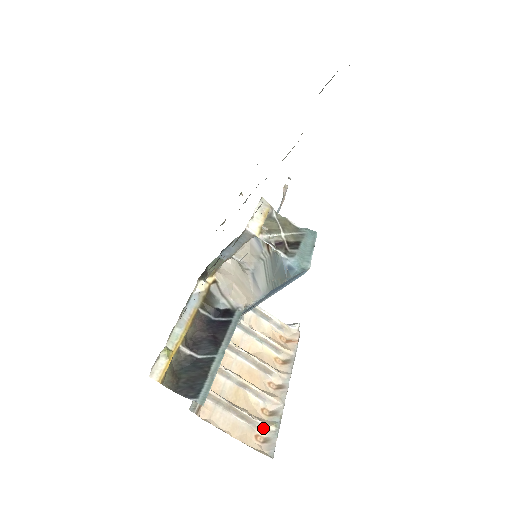
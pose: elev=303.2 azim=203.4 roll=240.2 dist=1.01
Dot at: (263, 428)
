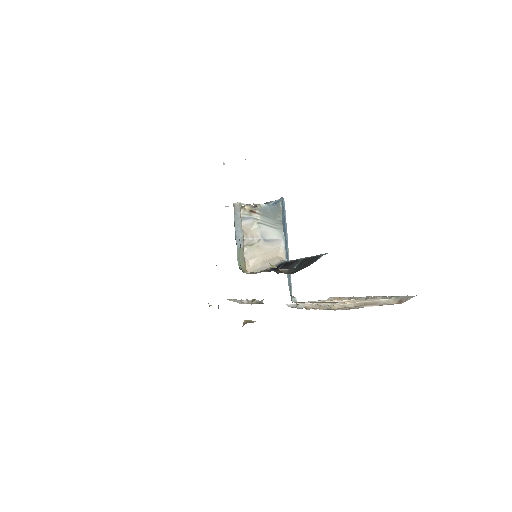
Dot at: (388, 301)
